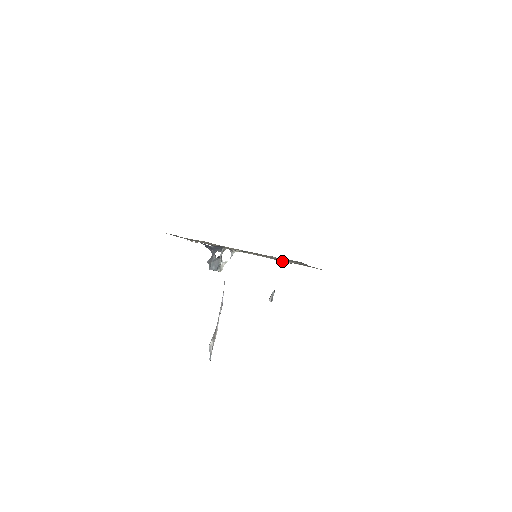
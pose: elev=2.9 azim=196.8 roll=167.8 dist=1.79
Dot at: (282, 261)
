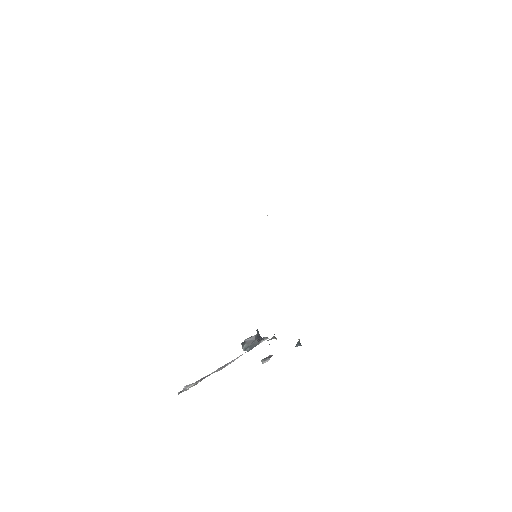
Dot at: occluded
